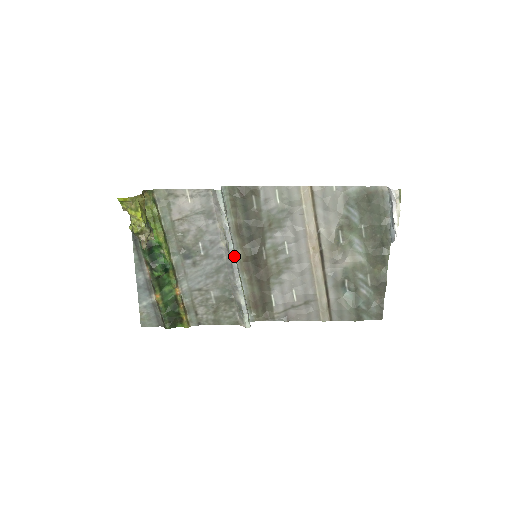
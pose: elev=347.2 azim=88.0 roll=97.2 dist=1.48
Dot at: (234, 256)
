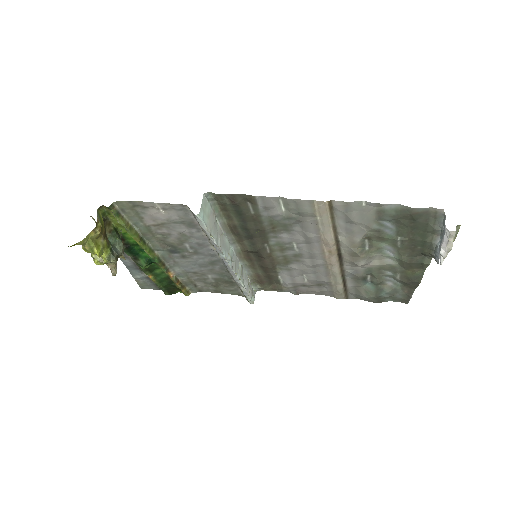
Dot at: (227, 262)
